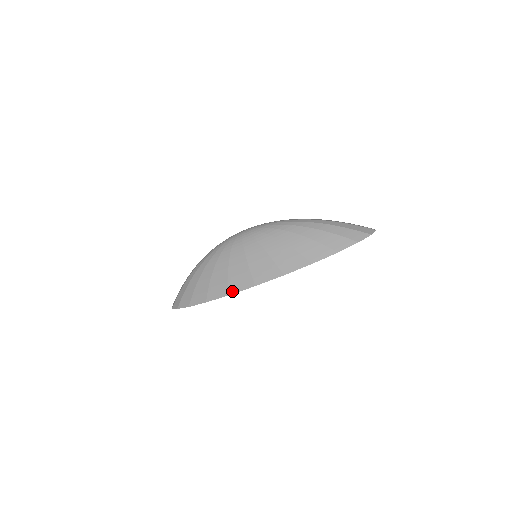
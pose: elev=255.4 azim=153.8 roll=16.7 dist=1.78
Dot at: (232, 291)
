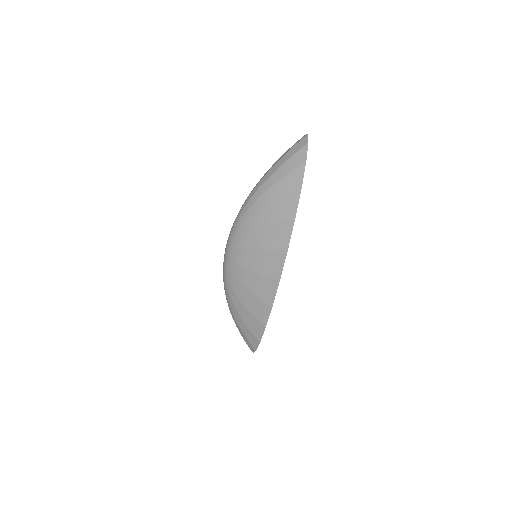
Dot at: (270, 302)
